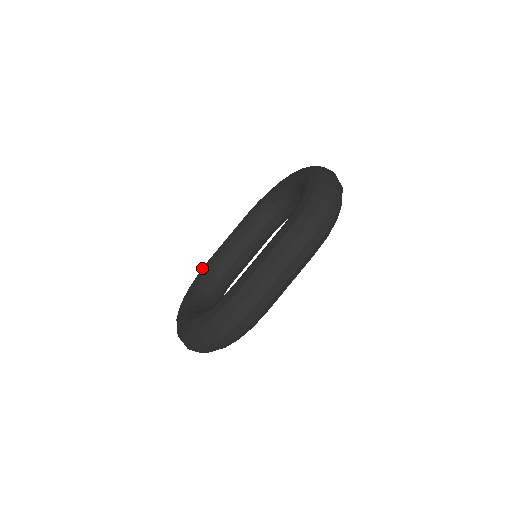
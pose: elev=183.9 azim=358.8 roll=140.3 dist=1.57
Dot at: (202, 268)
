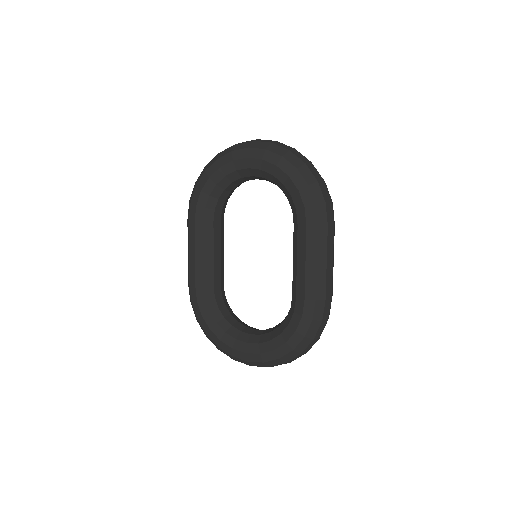
Dot at: (197, 299)
